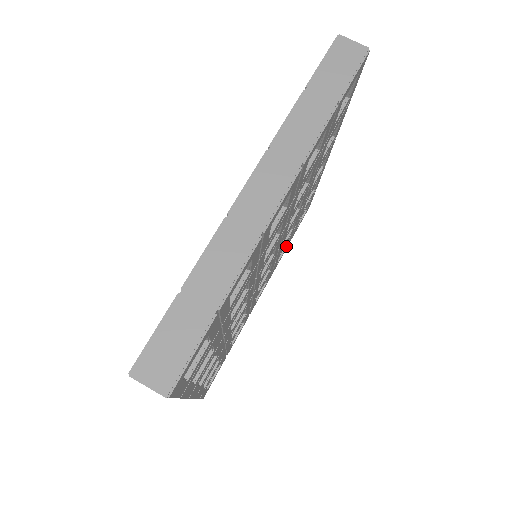
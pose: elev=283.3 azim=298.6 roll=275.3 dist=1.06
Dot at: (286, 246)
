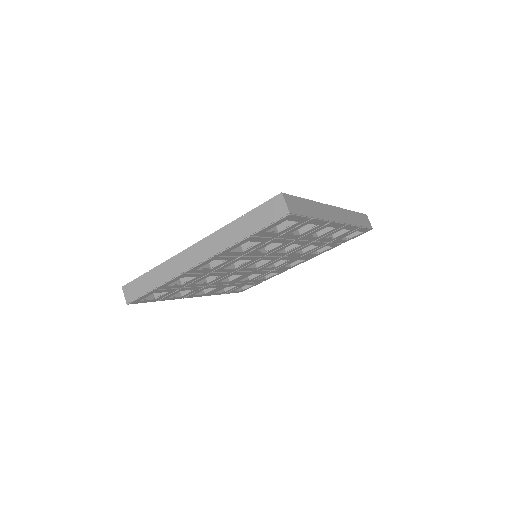
Dot at: (224, 291)
